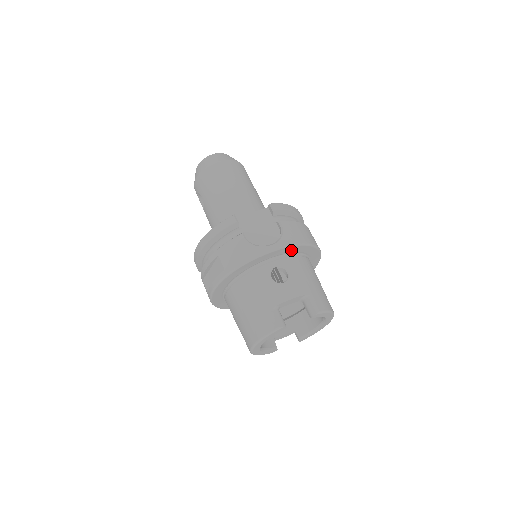
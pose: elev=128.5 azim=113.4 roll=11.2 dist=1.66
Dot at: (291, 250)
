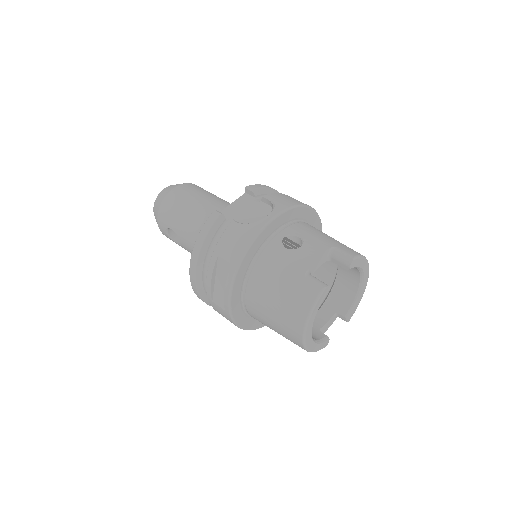
Dot at: (291, 216)
